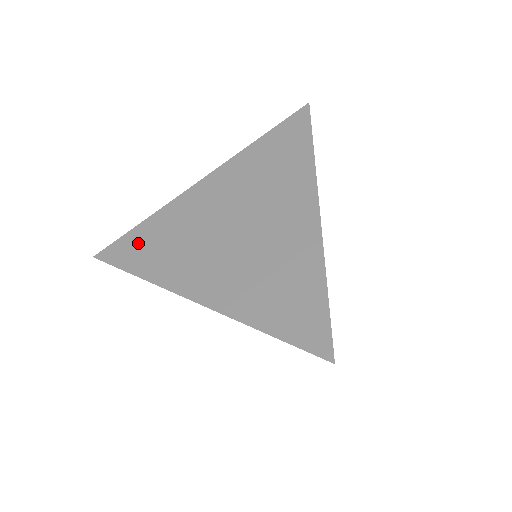
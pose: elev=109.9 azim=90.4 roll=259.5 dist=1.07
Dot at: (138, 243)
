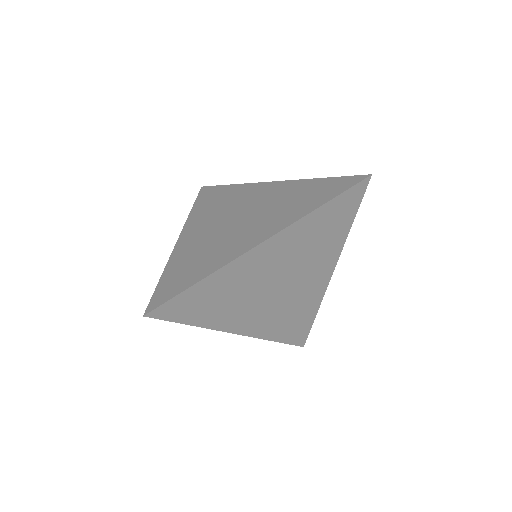
Dot at: (175, 279)
